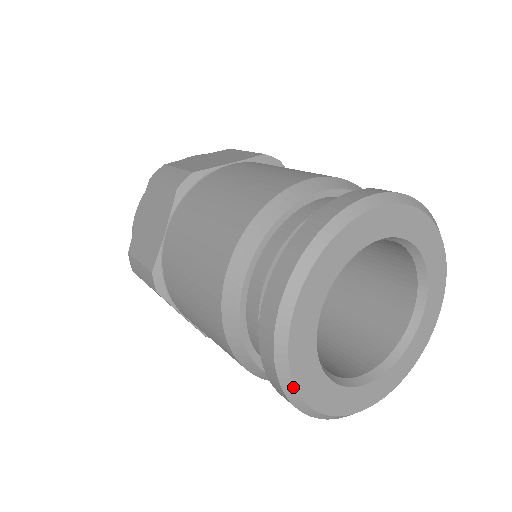
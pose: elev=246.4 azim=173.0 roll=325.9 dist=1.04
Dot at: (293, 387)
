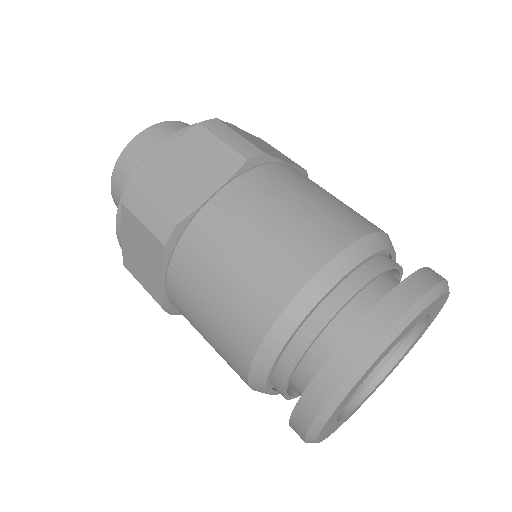
Dot at: (332, 412)
